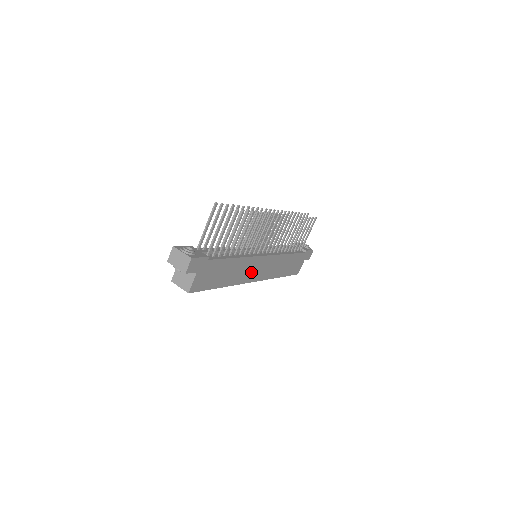
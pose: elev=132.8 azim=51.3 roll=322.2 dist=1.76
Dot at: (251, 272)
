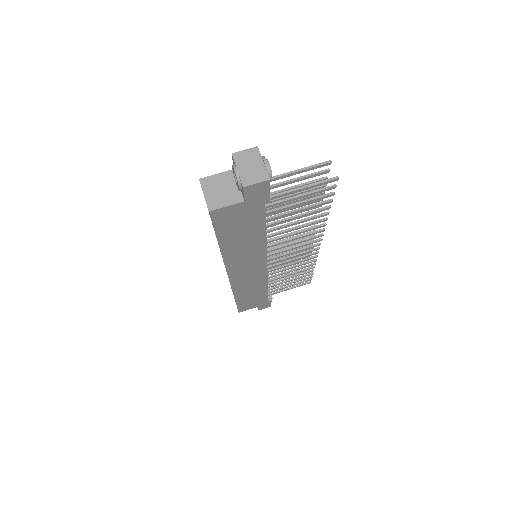
Dot at: (243, 265)
